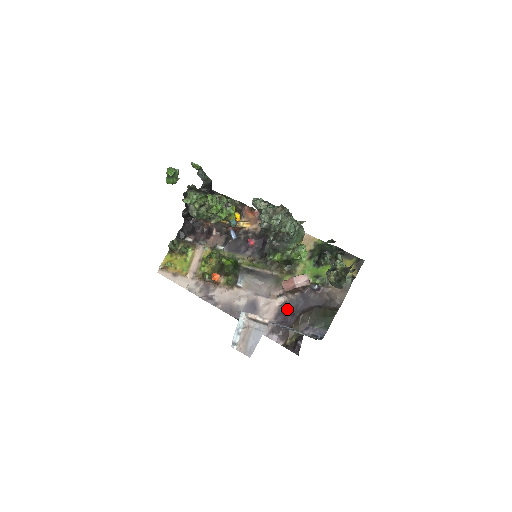
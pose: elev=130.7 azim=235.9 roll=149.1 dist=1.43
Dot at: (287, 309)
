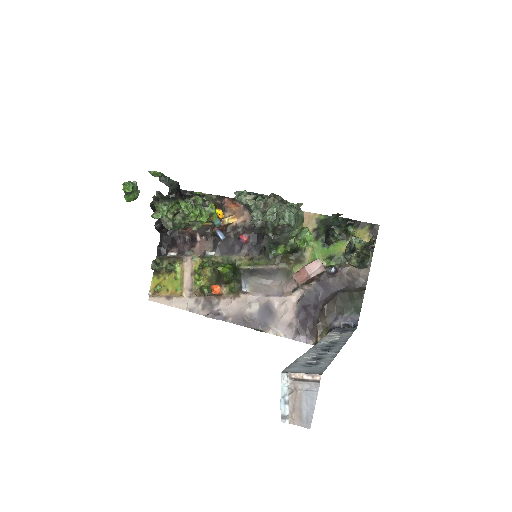
Dot at: (307, 303)
